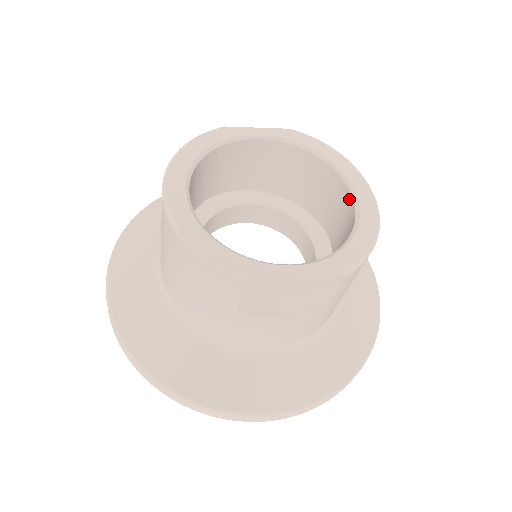
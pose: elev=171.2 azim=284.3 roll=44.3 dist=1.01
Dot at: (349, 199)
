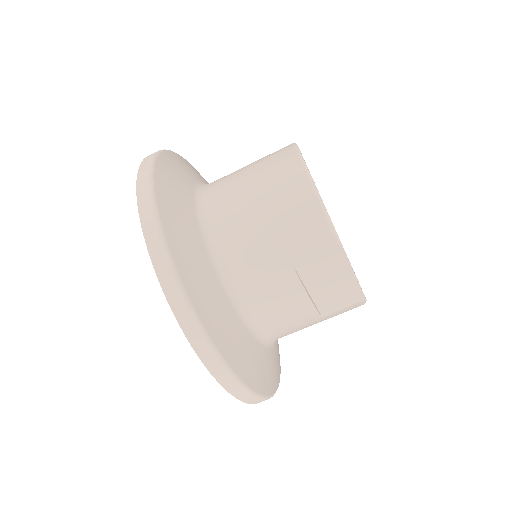
Dot at: occluded
